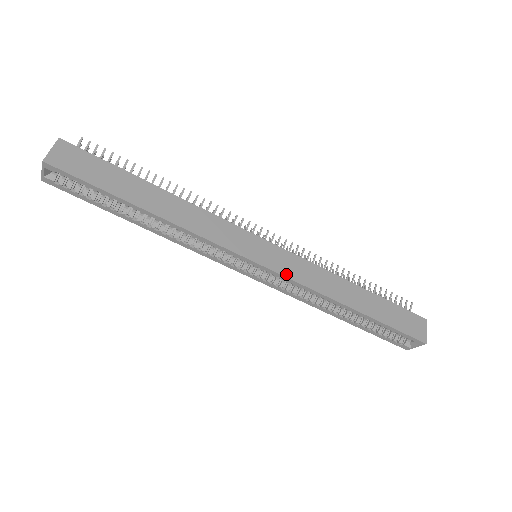
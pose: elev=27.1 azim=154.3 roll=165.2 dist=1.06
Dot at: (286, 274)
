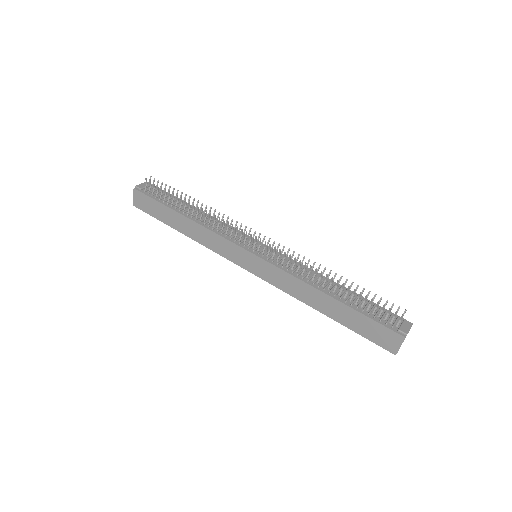
Dot at: (267, 280)
